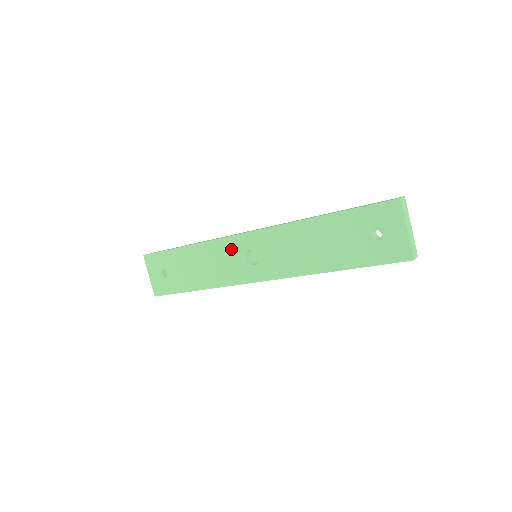
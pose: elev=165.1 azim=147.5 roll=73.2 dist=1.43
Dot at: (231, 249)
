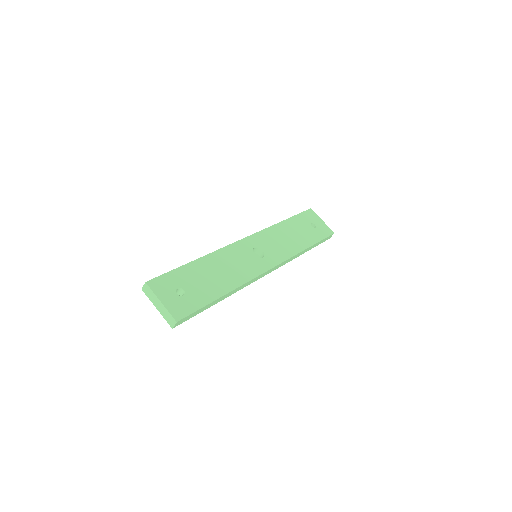
Dot at: (240, 251)
